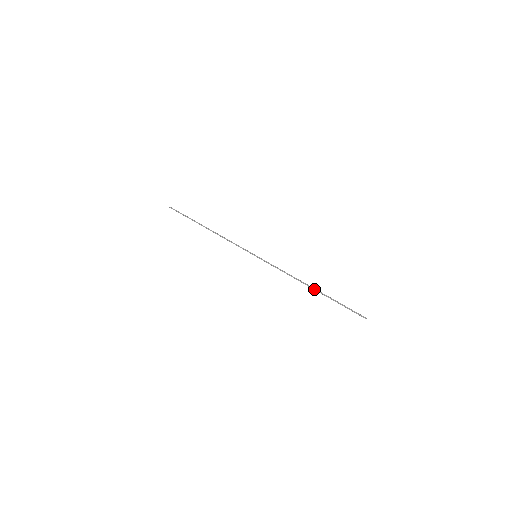
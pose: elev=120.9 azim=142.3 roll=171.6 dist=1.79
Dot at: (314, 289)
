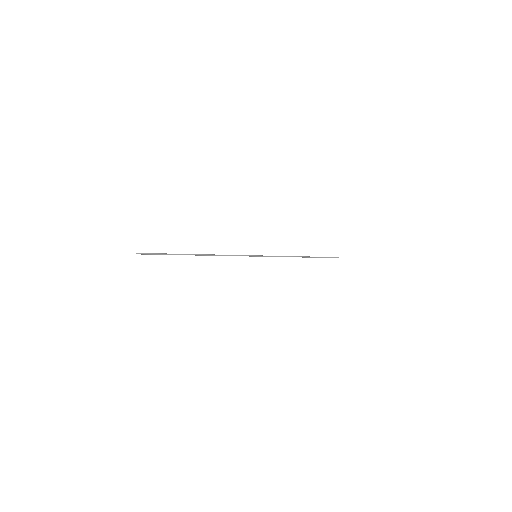
Dot at: (306, 257)
